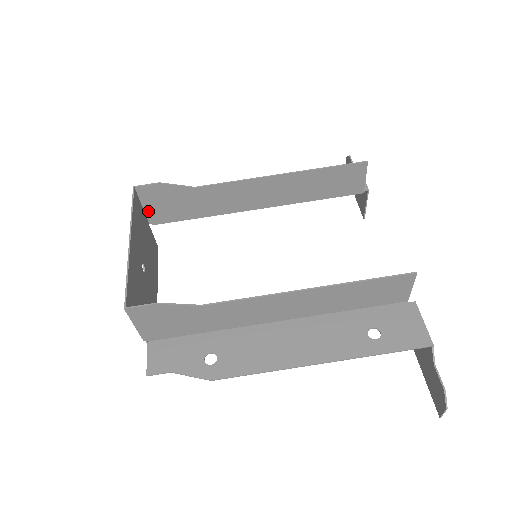
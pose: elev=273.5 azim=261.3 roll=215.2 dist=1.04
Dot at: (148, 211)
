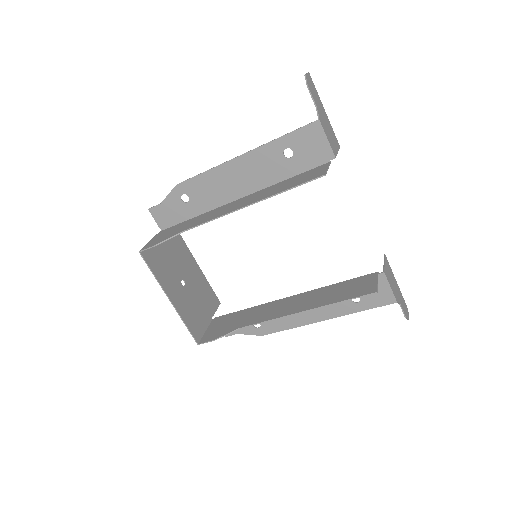
Dot at: occluded
